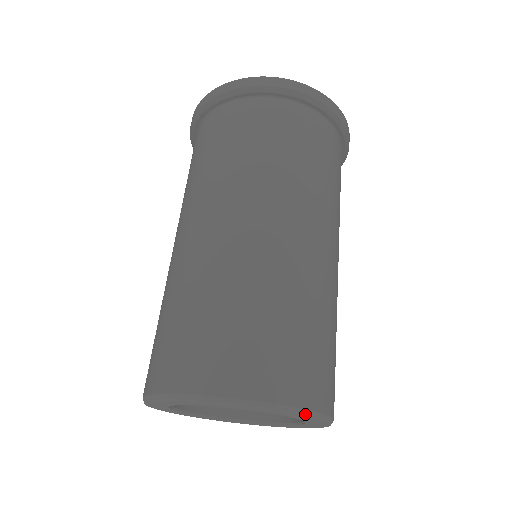
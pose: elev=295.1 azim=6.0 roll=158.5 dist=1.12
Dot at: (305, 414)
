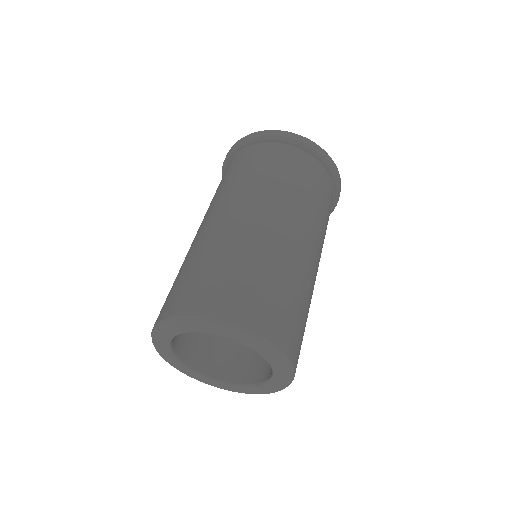
Dot at: (285, 359)
